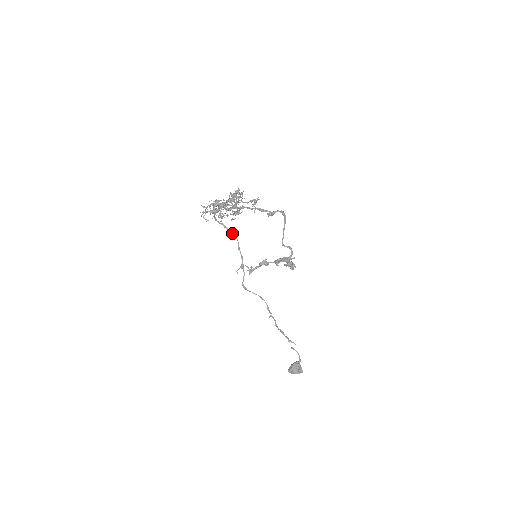
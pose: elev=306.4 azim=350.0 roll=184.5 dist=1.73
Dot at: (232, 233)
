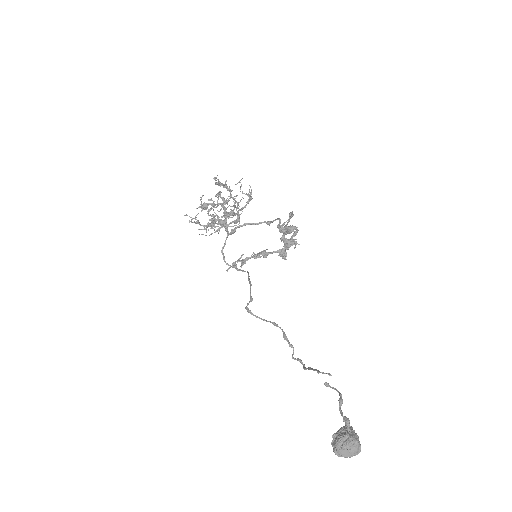
Dot at: (244, 271)
